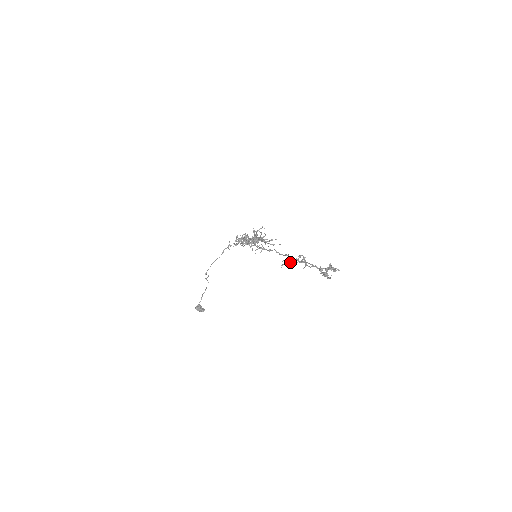
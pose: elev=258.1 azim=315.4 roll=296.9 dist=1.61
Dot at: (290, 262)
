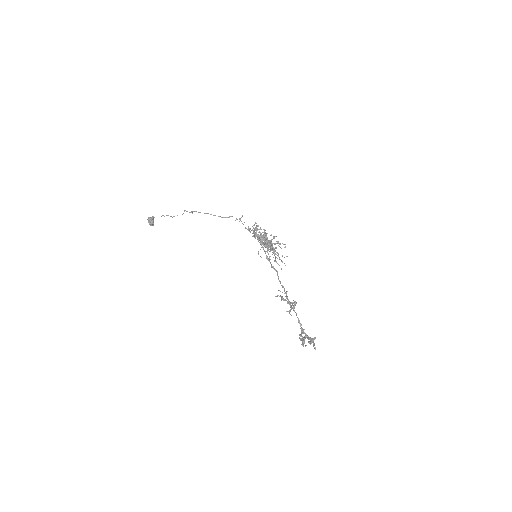
Dot at: (284, 299)
